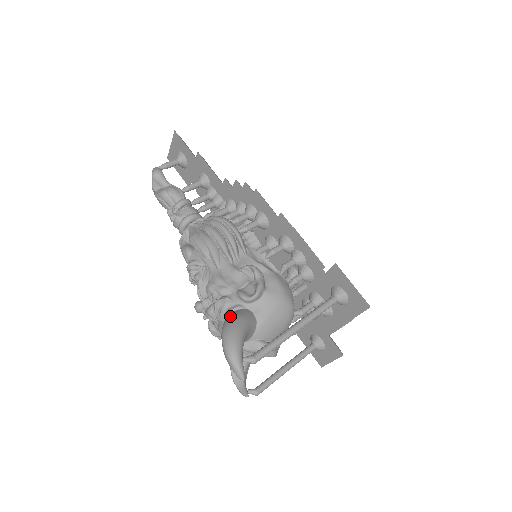
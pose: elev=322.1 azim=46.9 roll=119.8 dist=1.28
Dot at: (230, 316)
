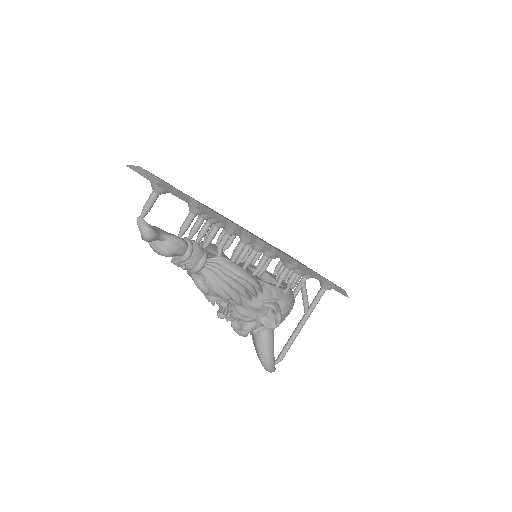
Dot at: (261, 343)
